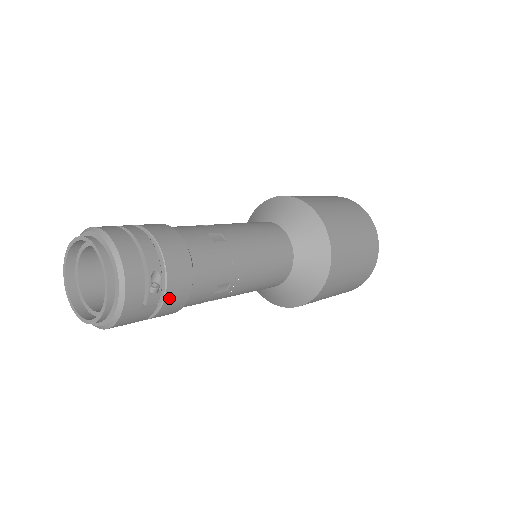
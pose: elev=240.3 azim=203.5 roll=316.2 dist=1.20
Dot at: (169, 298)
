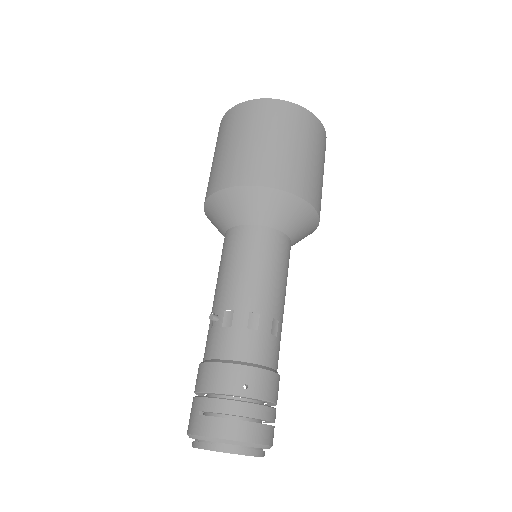
Dot at: occluded
